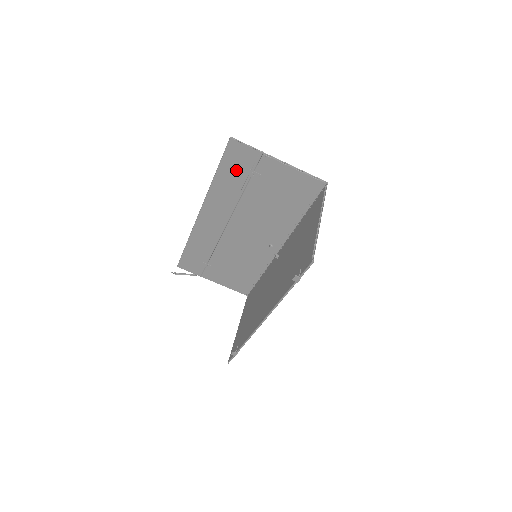
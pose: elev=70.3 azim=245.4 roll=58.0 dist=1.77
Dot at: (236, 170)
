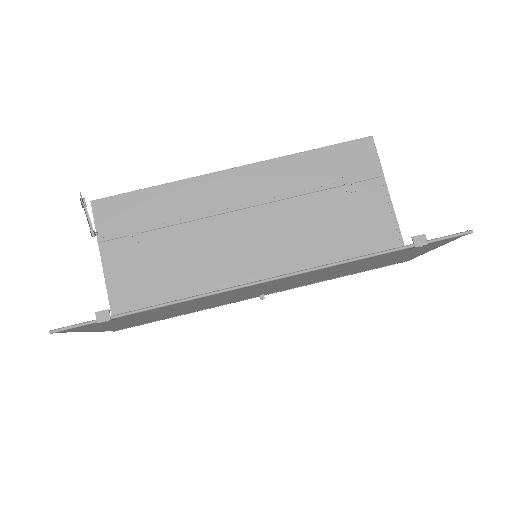
Dot at: (337, 166)
